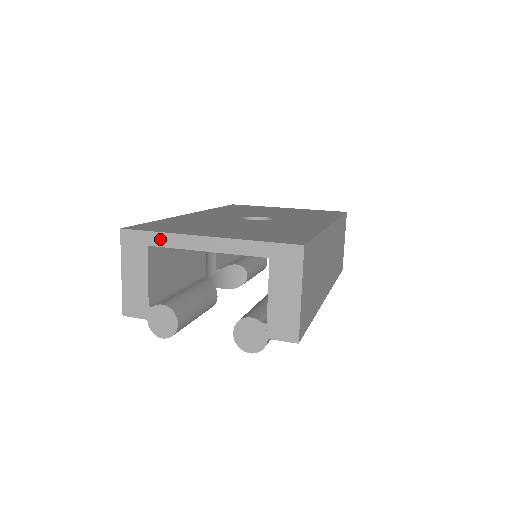
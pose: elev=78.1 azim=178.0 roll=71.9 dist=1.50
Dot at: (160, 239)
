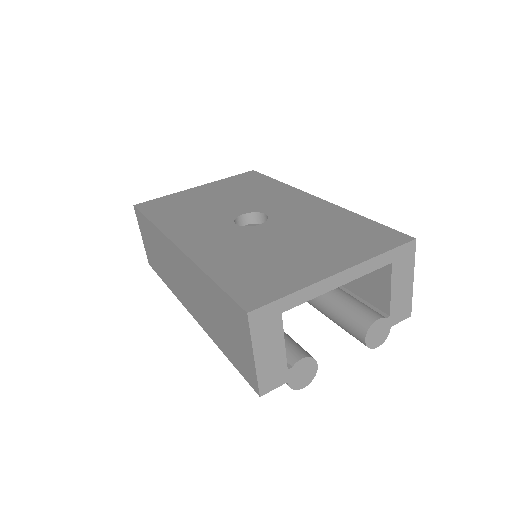
Dot at: (295, 299)
